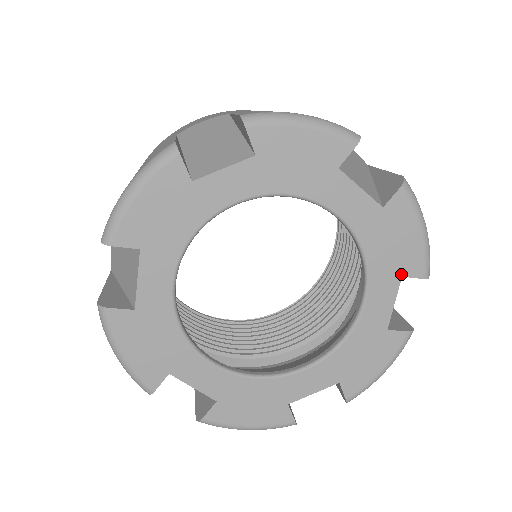
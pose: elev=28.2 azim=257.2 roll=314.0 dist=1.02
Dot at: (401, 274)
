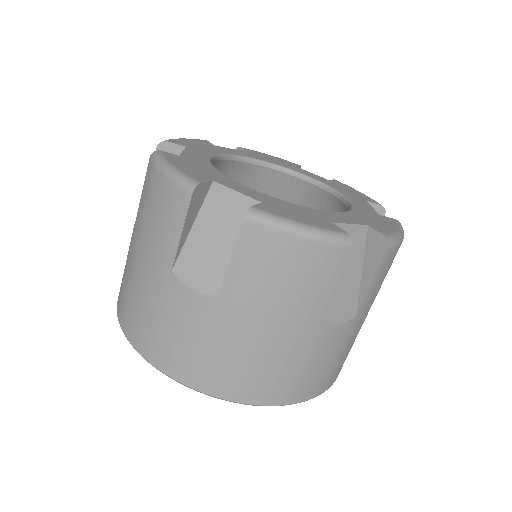
Dot at: (364, 200)
